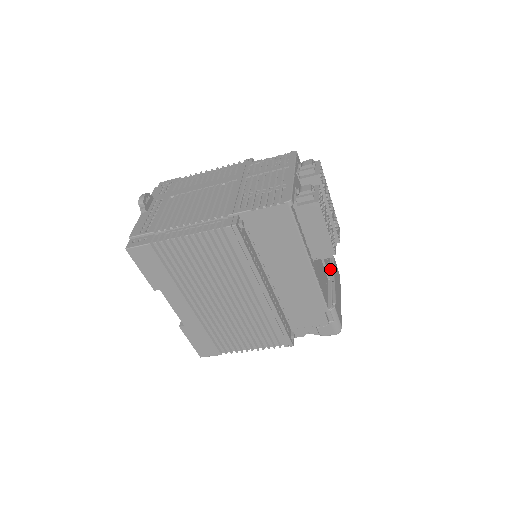
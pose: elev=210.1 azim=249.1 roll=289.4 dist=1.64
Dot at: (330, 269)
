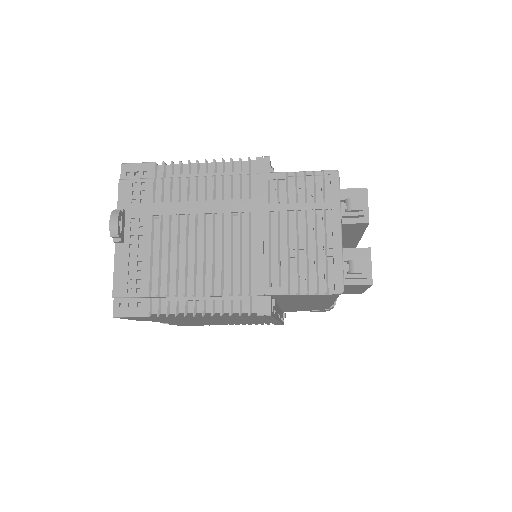
Dot at: occluded
